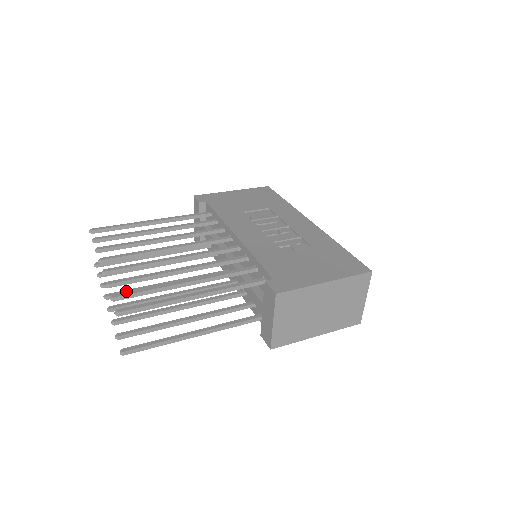
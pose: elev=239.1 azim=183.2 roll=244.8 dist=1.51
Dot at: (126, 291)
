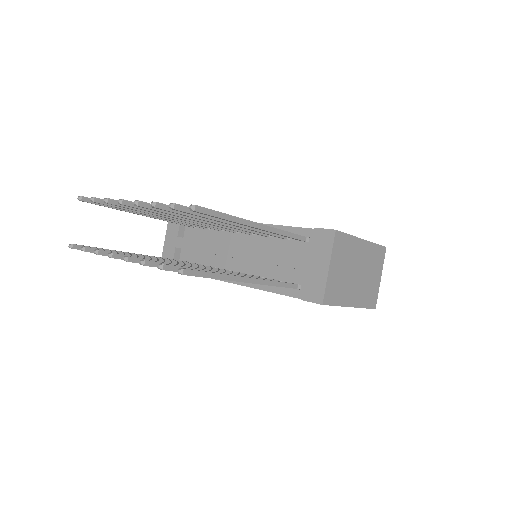
Dot at: occluded
